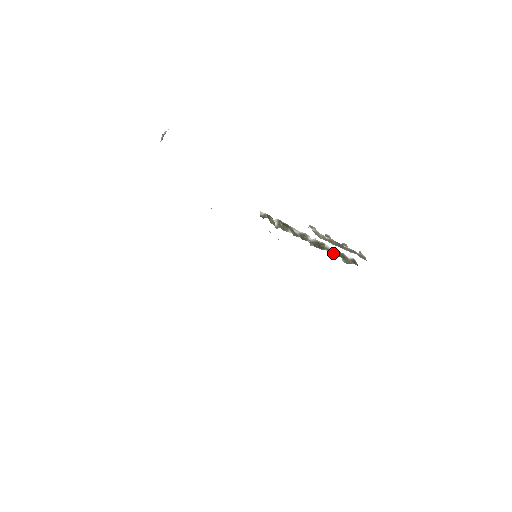
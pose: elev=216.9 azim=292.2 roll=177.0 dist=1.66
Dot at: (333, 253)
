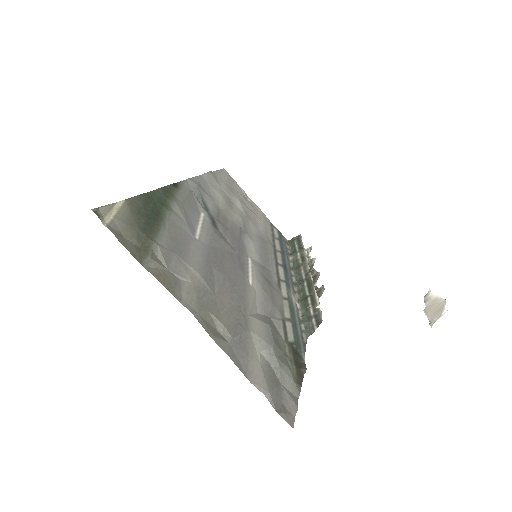
Dot at: (300, 257)
